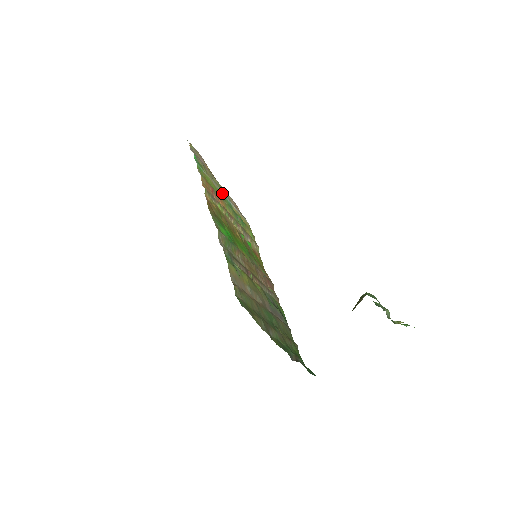
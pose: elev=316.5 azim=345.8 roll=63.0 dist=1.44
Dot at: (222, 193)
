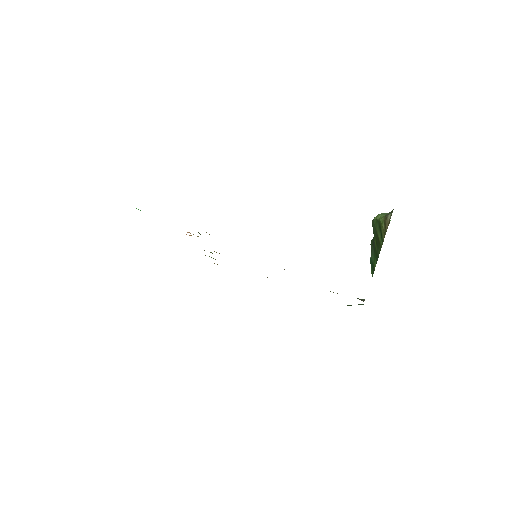
Dot at: occluded
